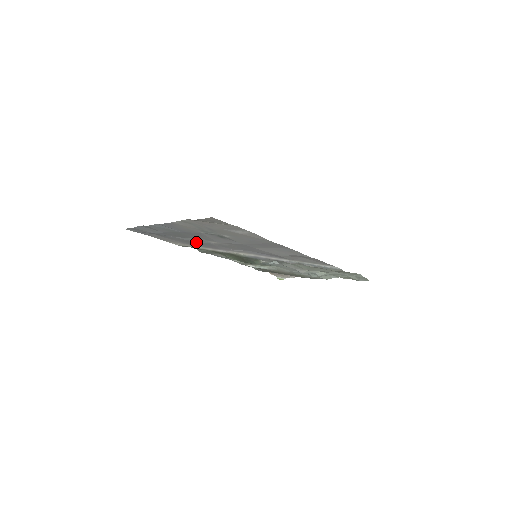
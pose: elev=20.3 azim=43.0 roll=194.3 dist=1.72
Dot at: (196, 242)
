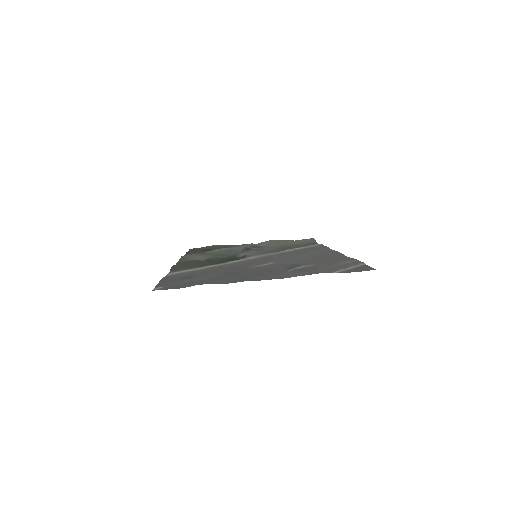
Dot at: (226, 270)
